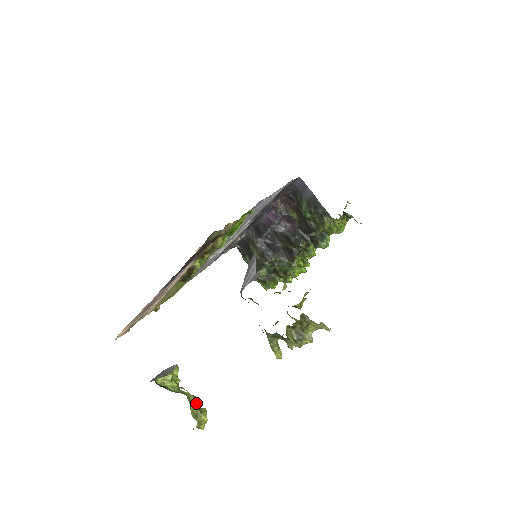
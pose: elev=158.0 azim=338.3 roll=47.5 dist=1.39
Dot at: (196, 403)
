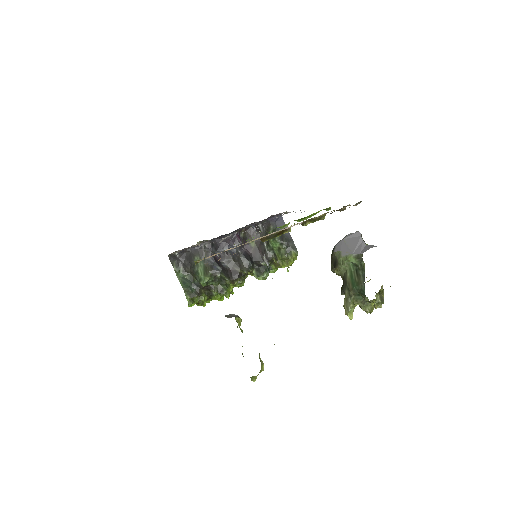
Dot at: occluded
